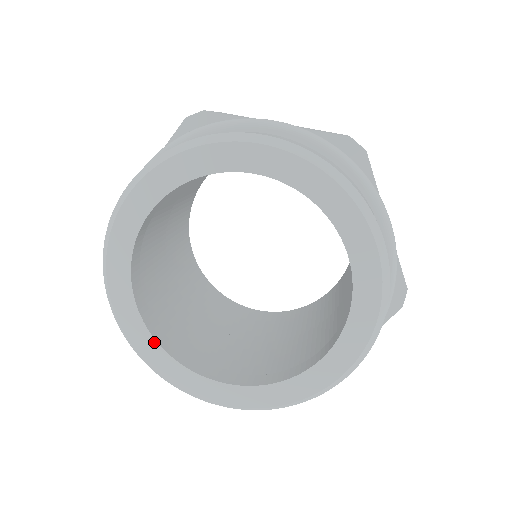
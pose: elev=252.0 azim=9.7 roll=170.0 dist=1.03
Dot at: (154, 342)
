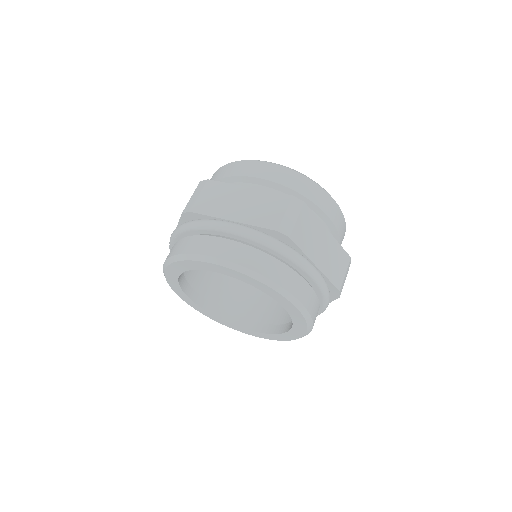
Dot at: (208, 313)
